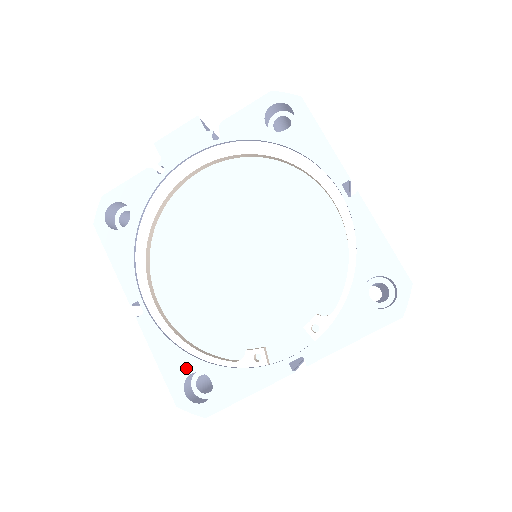
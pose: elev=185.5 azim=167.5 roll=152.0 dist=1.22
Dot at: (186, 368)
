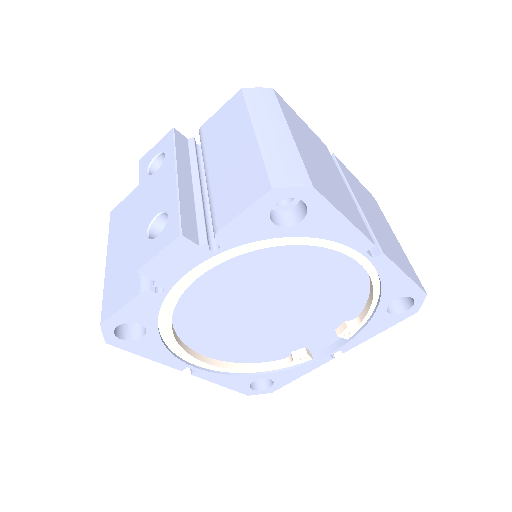
Dot at: (248, 381)
